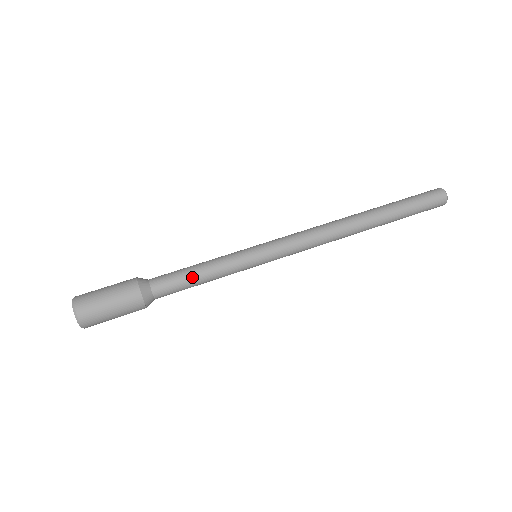
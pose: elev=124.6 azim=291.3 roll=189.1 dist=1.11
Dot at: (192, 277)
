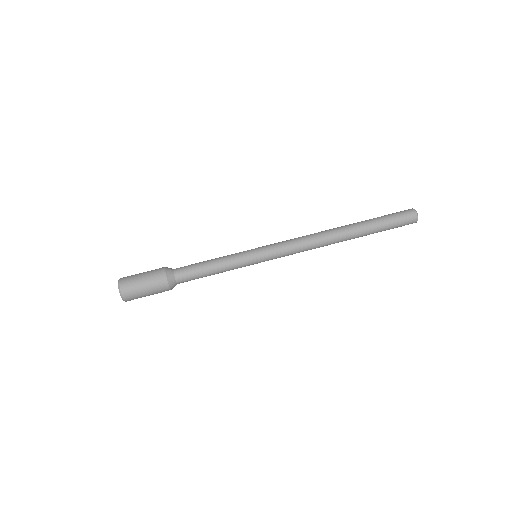
Dot at: (204, 266)
